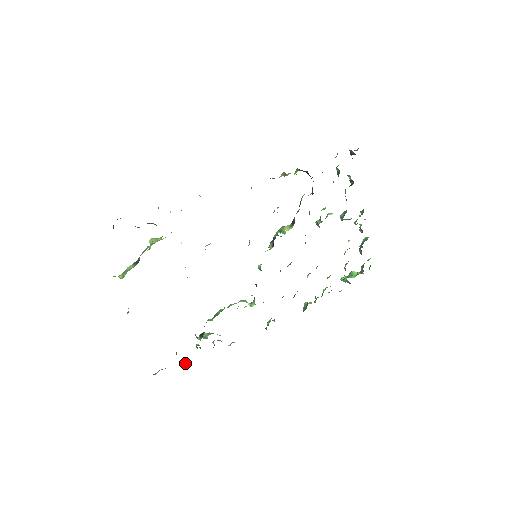
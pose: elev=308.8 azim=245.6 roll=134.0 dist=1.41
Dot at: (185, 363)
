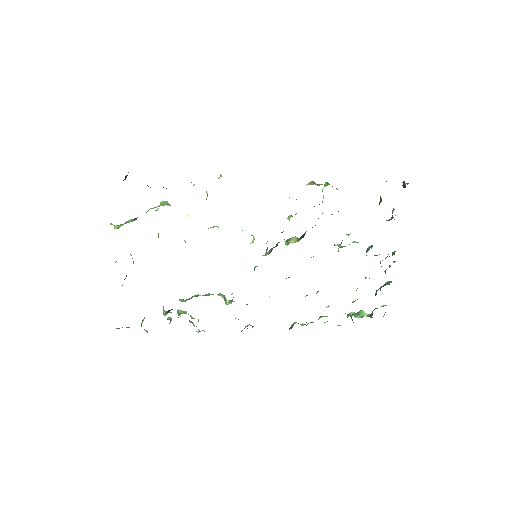
Dot at: occluded
